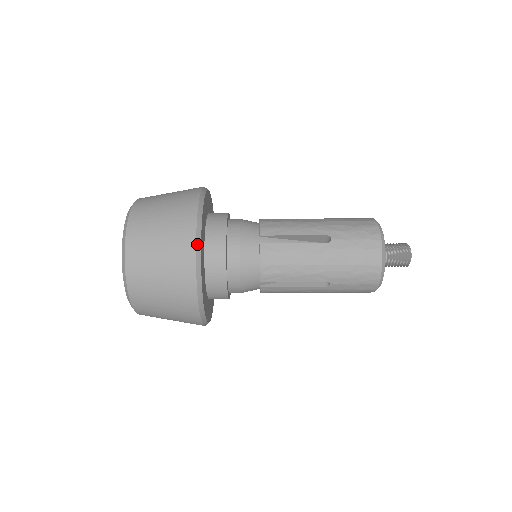
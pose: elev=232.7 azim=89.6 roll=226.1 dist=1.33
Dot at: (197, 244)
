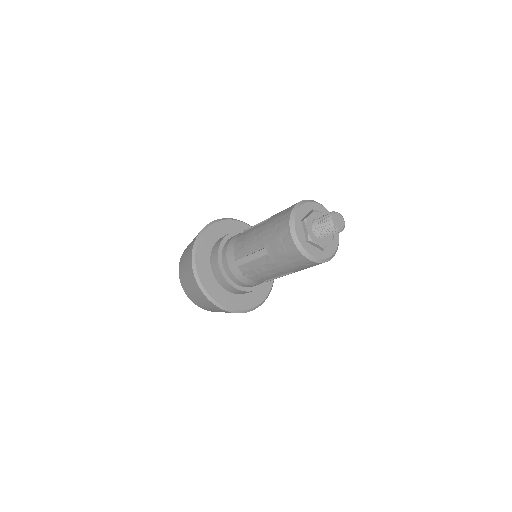
Dot at: (204, 292)
